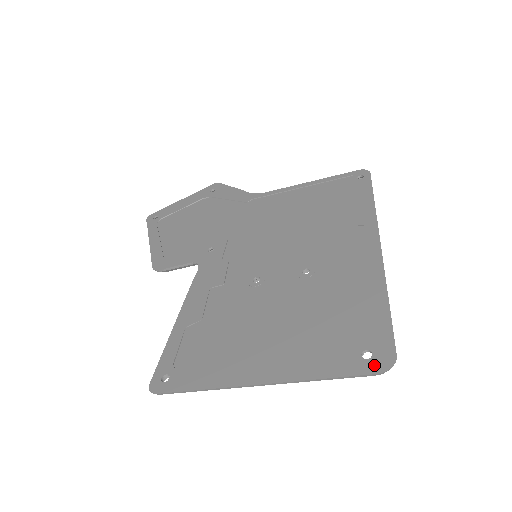
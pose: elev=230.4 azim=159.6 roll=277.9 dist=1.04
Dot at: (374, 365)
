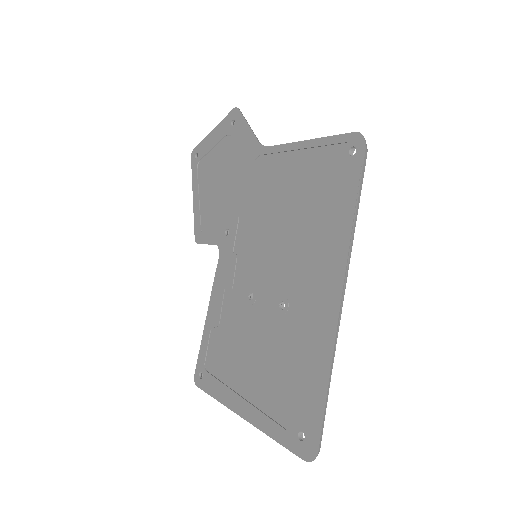
Dot at: (303, 451)
